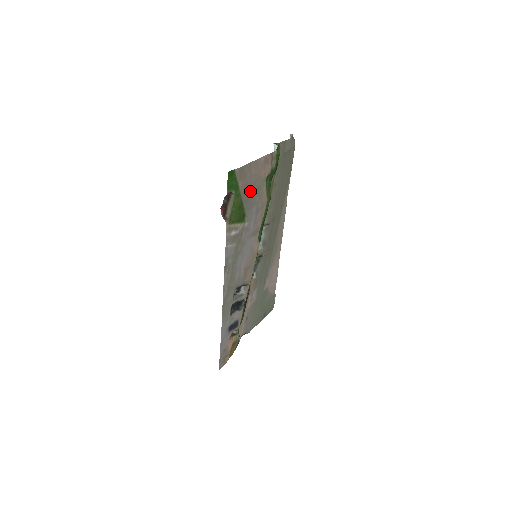
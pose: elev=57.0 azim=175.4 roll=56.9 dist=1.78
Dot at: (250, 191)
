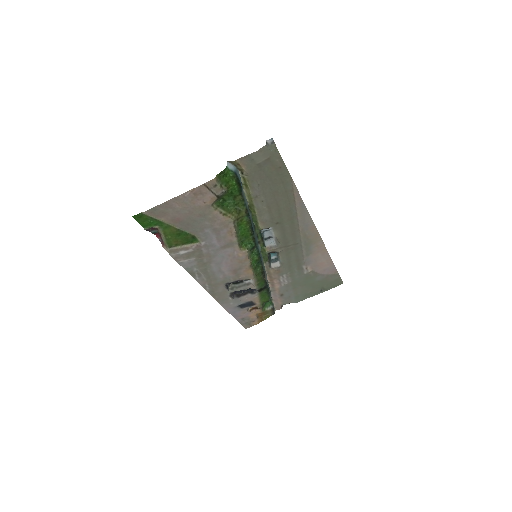
Dot at: (187, 220)
